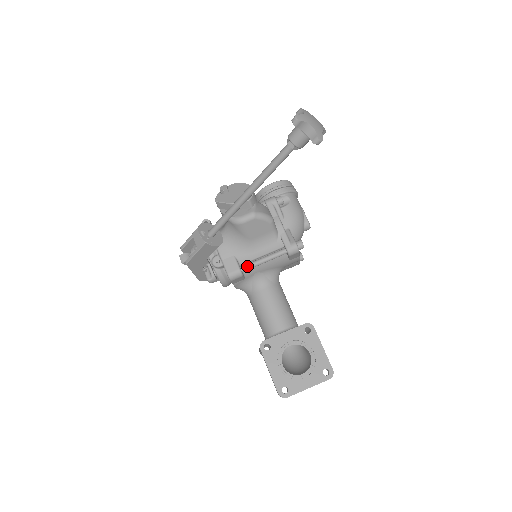
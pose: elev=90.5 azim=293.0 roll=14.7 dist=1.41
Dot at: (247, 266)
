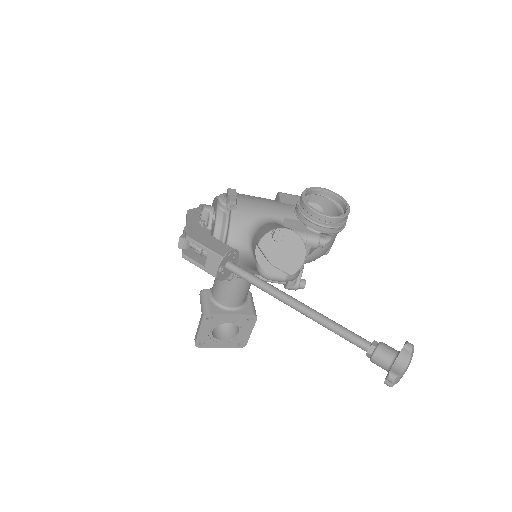
Dot at: occluded
